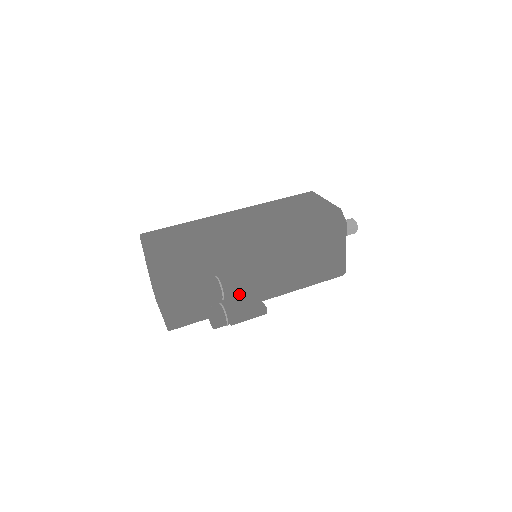
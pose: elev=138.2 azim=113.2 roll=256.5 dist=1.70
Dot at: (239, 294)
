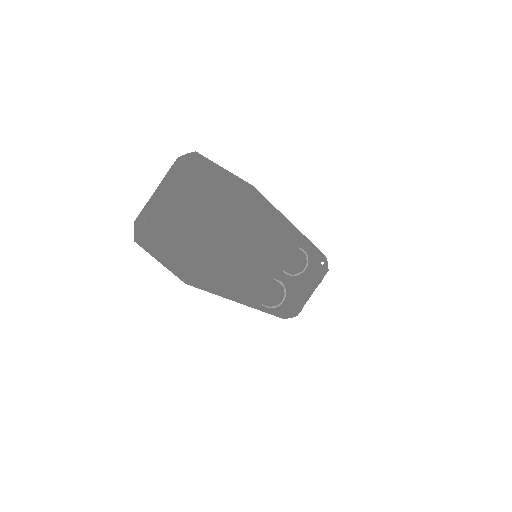
Dot at: (310, 278)
